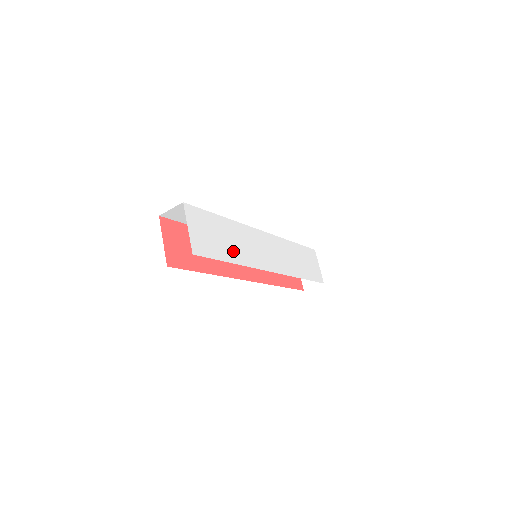
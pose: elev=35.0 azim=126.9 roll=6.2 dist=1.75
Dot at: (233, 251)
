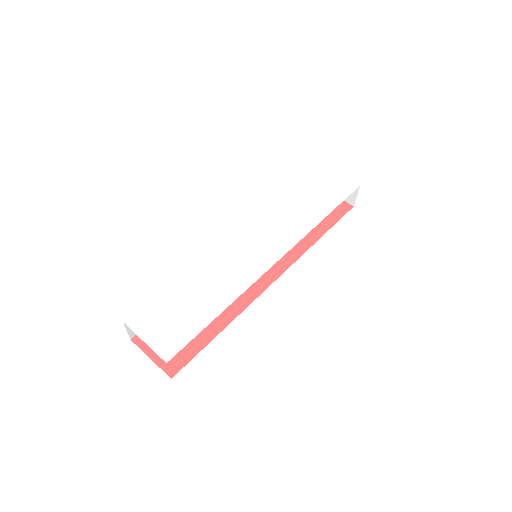
Dot at: (213, 300)
